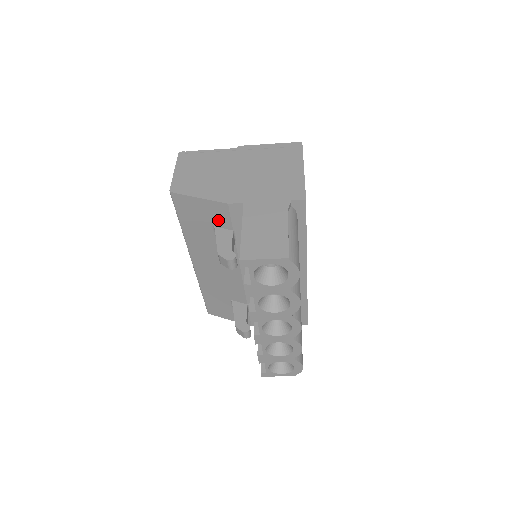
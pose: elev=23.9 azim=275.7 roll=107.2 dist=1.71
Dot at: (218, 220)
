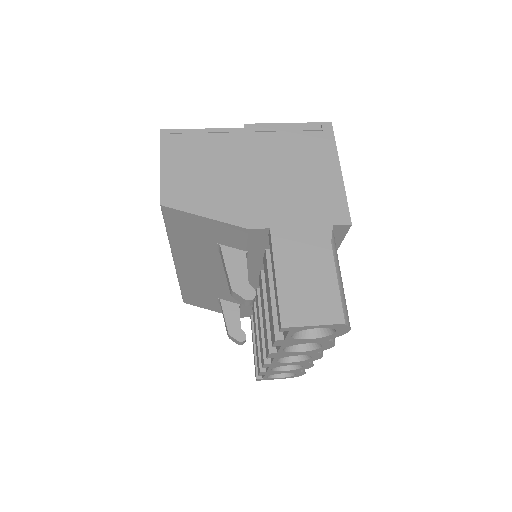
Dot at: (227, 240)
